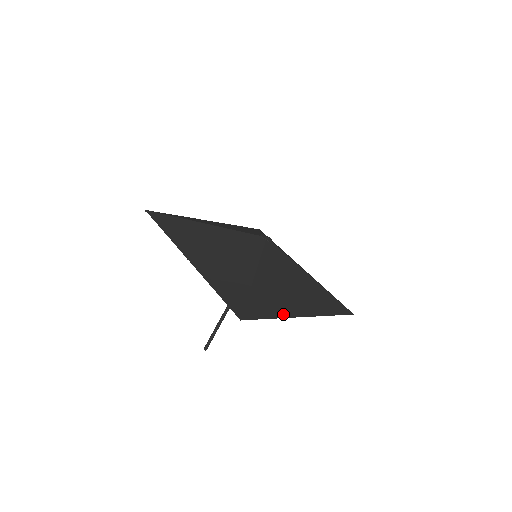
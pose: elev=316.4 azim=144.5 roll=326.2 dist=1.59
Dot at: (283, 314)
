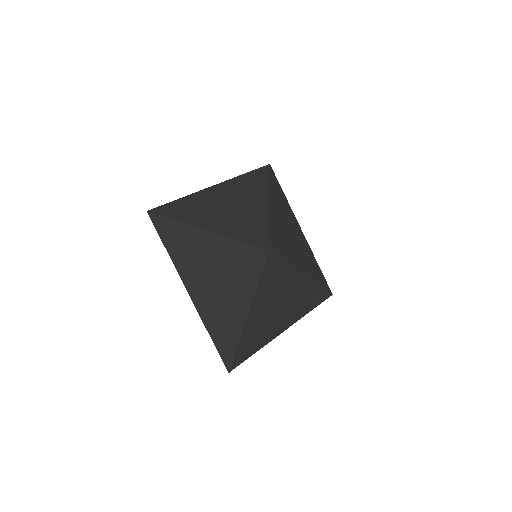
Dot at: (266, 341)
